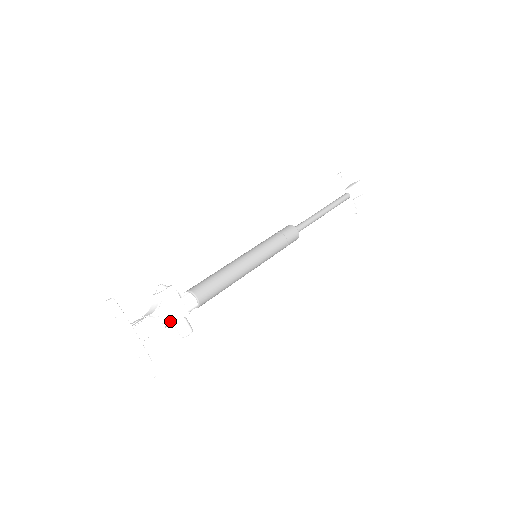
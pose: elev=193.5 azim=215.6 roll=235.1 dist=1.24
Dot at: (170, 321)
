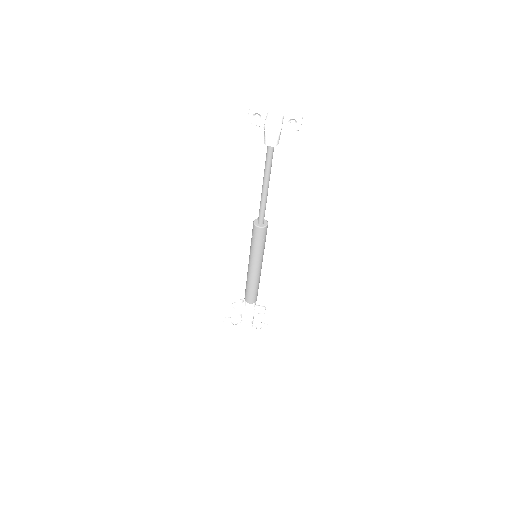
Dot at: occluded
